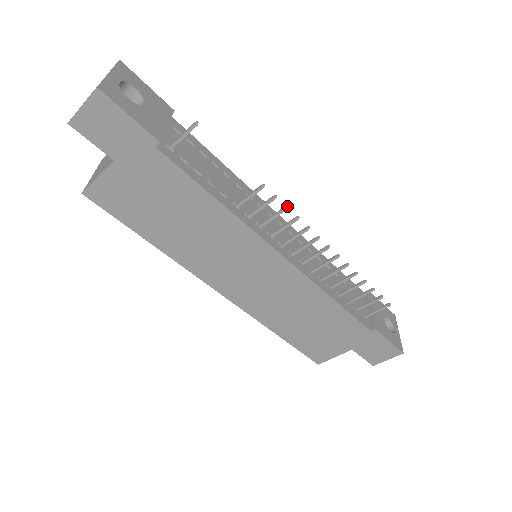
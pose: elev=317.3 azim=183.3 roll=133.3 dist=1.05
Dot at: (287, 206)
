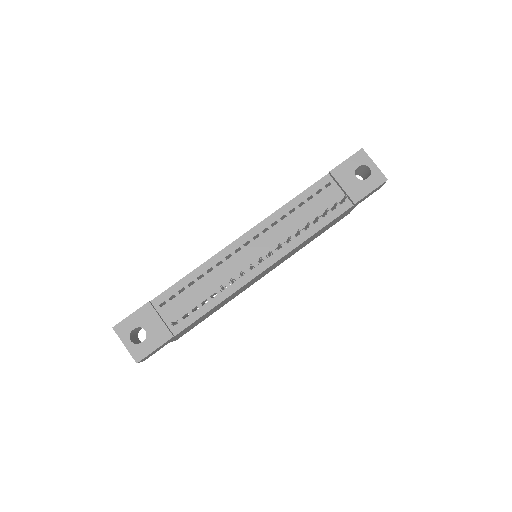
Dot at: (240, 273)
